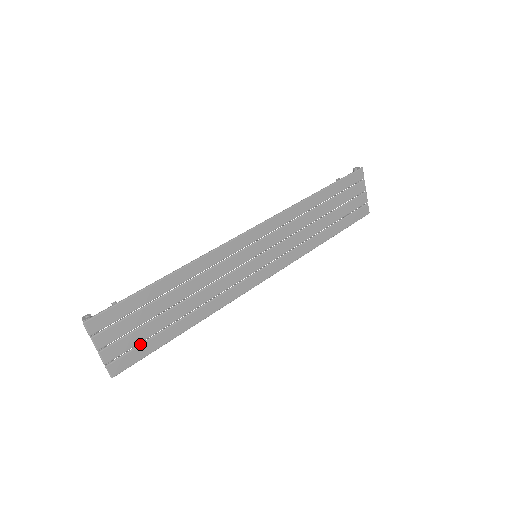
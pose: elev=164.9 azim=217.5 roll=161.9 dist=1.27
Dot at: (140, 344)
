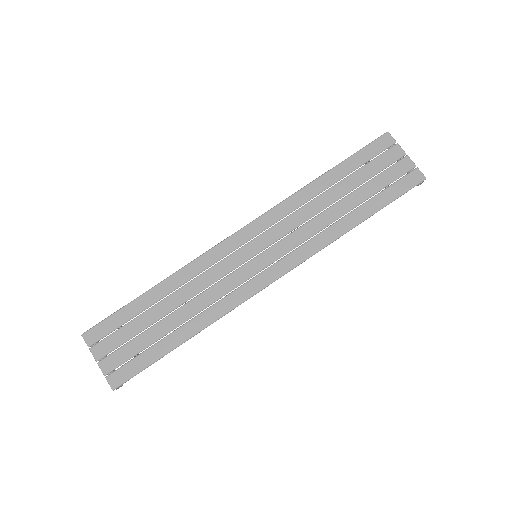
Dot at: (136, 356)
